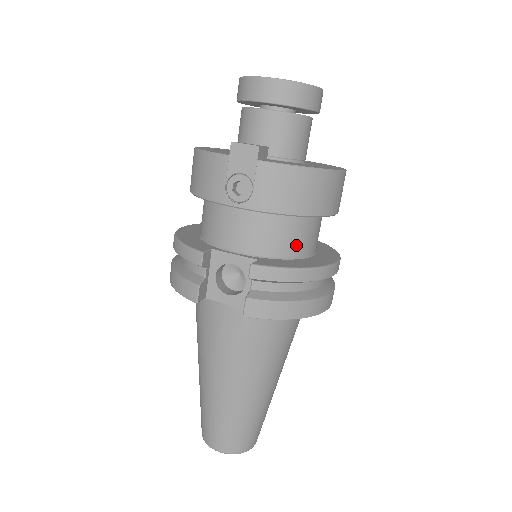
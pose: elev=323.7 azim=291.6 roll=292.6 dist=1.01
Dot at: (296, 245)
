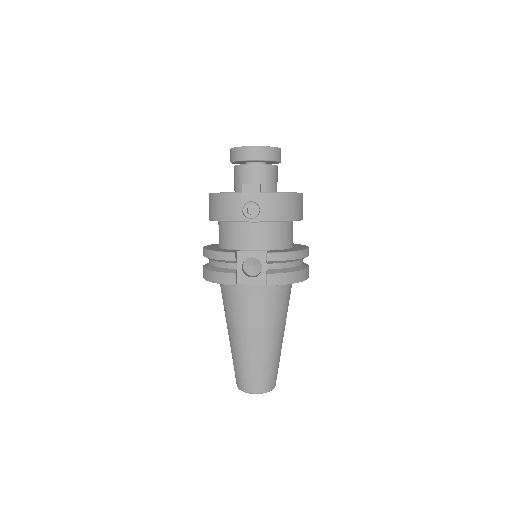
Dot at: (285, 240)
